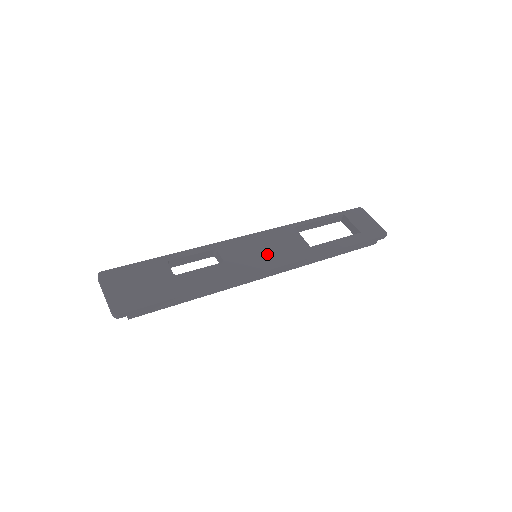
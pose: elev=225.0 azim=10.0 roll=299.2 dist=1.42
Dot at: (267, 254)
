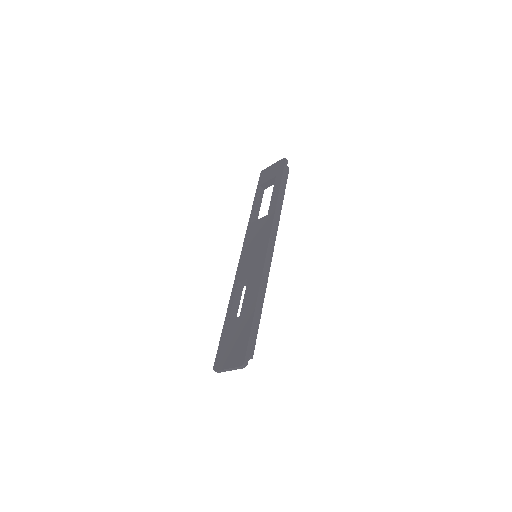
Dot at: (257, 247)
